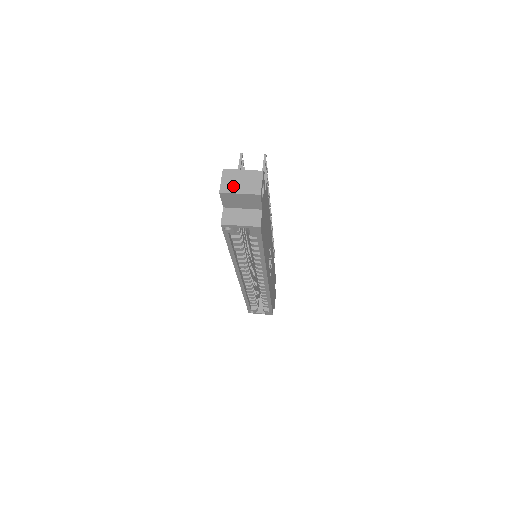
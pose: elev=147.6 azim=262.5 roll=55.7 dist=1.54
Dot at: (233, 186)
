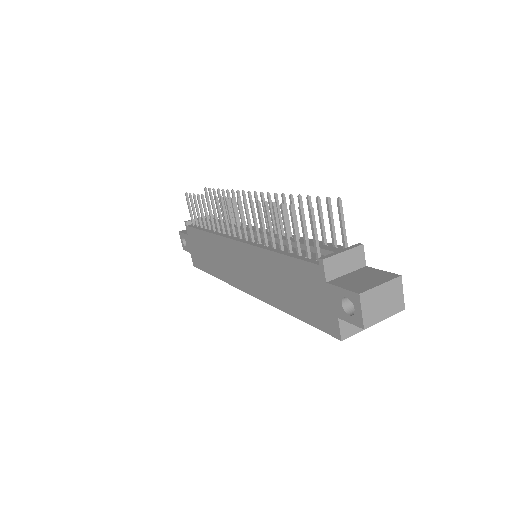
Dot at: (376, 313)
